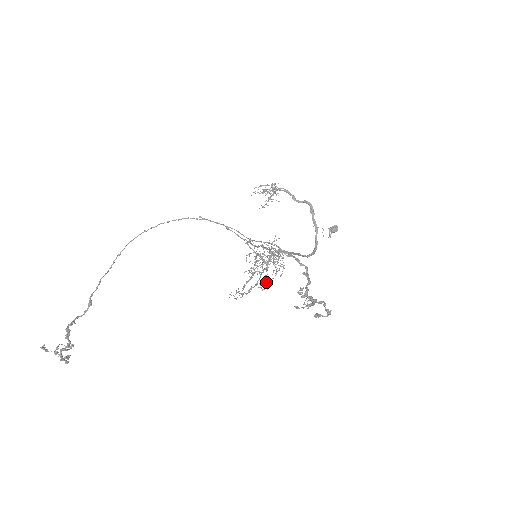
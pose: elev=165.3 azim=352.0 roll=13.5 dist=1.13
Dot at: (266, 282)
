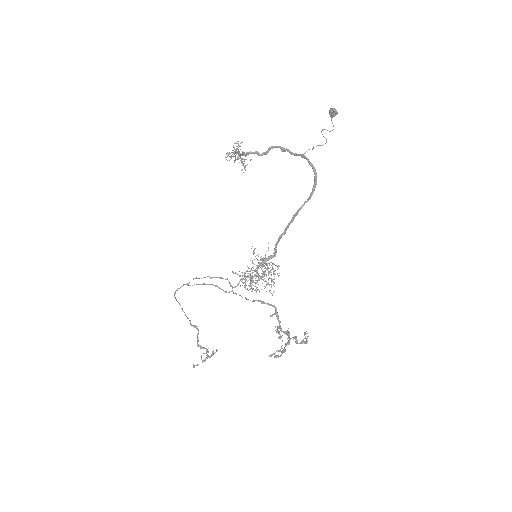
Dot at: occluded
